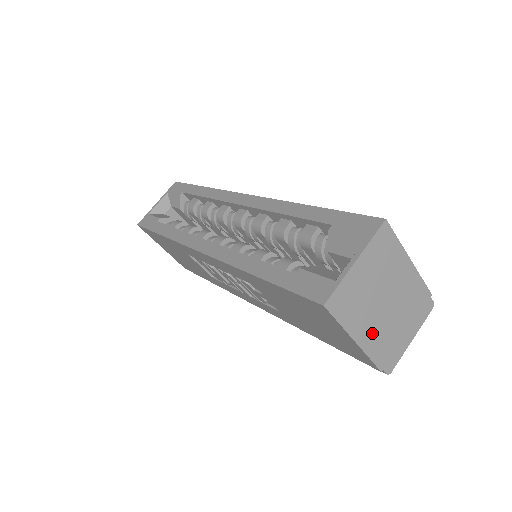
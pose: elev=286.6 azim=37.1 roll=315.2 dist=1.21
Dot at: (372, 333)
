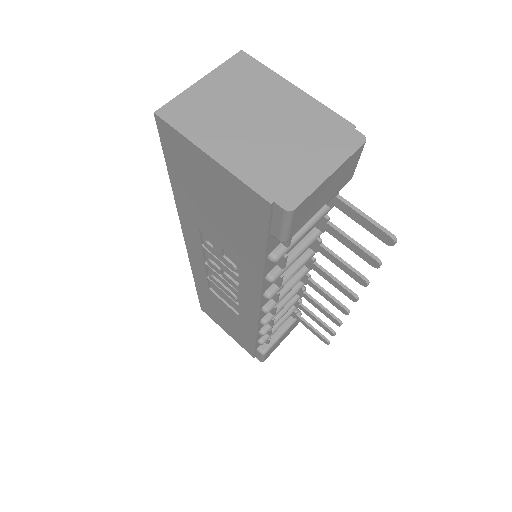
Dot at: (241, 152)
